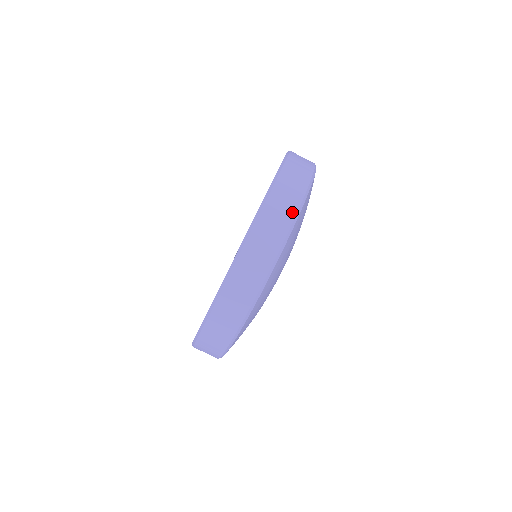
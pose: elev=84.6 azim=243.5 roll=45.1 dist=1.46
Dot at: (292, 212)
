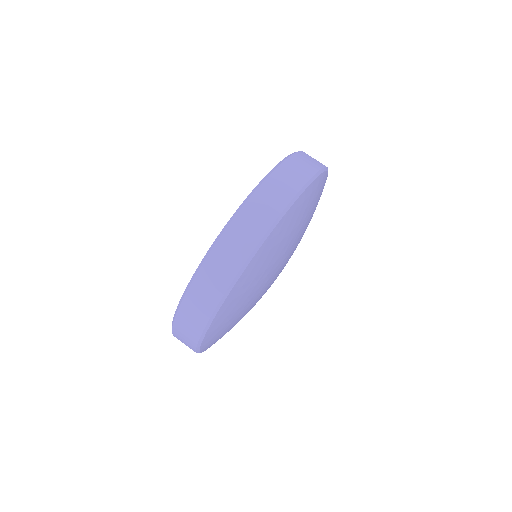
Dot at: (316, 167)
